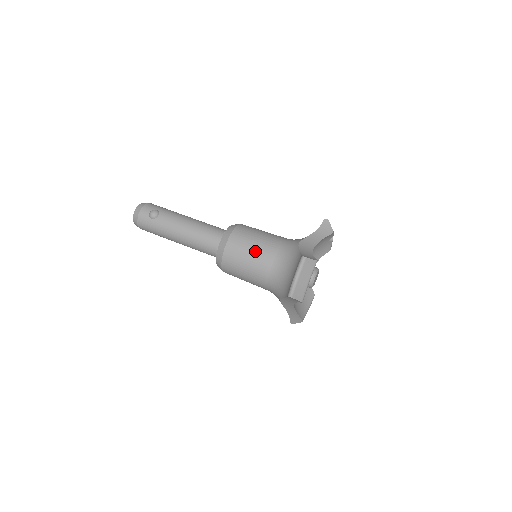
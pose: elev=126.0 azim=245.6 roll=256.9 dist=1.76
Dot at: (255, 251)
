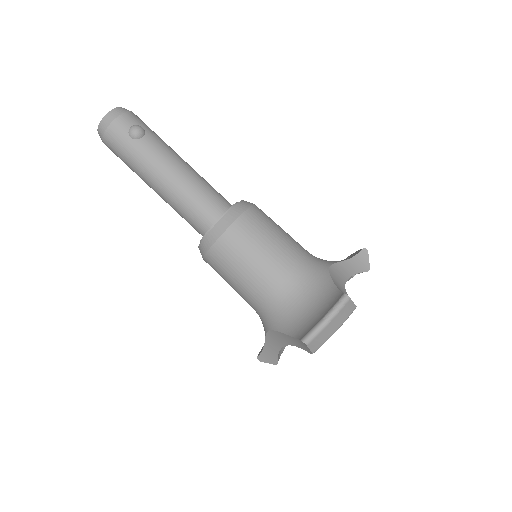
Dot at: (268, 253)
